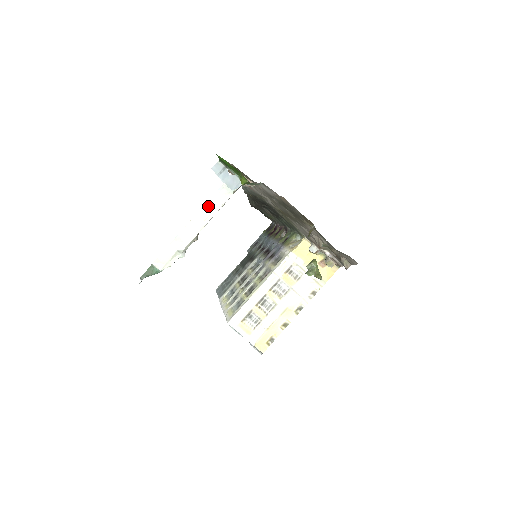
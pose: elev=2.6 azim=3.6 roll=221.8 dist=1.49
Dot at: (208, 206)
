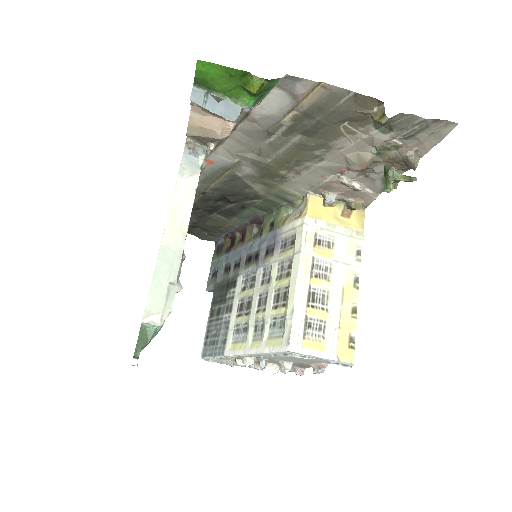
Dot at: (177, 200)
